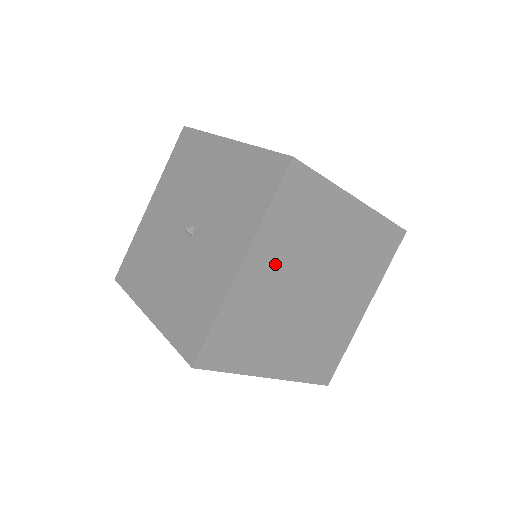
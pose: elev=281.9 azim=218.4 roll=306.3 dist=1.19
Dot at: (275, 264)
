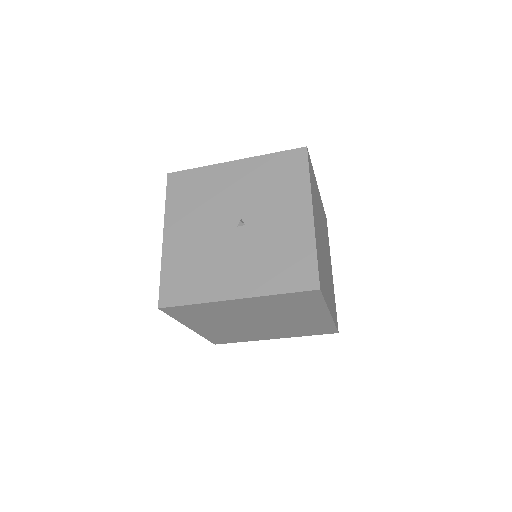
Dot at: (316, 218)
